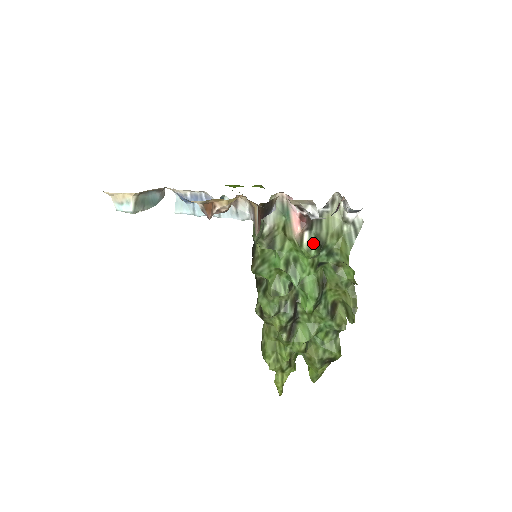
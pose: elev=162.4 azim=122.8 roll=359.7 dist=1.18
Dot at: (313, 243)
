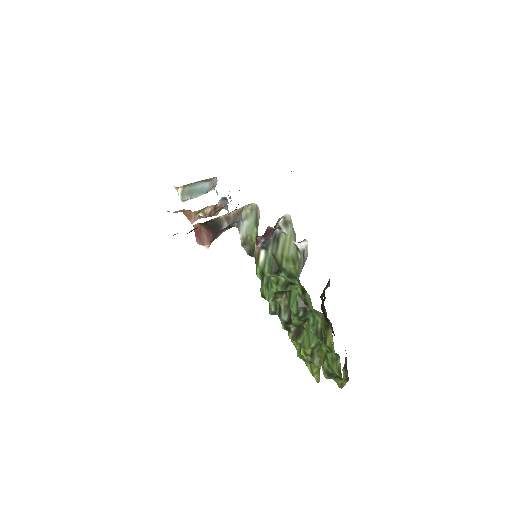
Dot at: (267, 263)
